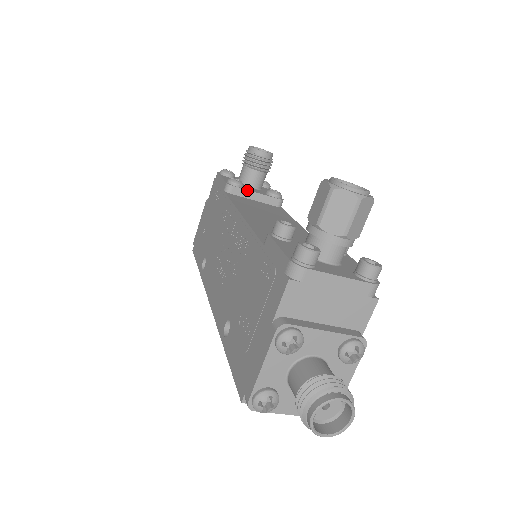
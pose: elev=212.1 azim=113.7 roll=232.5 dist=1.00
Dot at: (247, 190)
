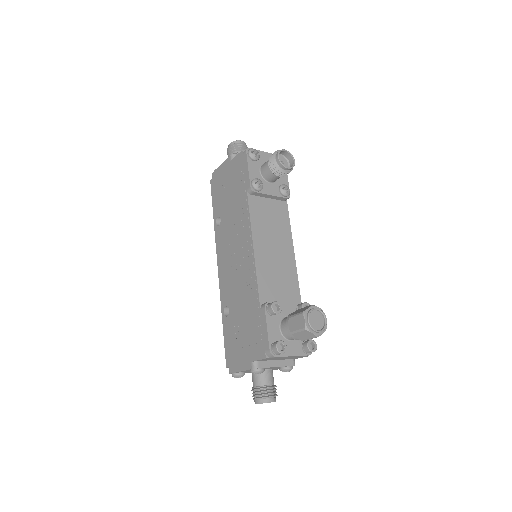
Dot at: (265, 194)
